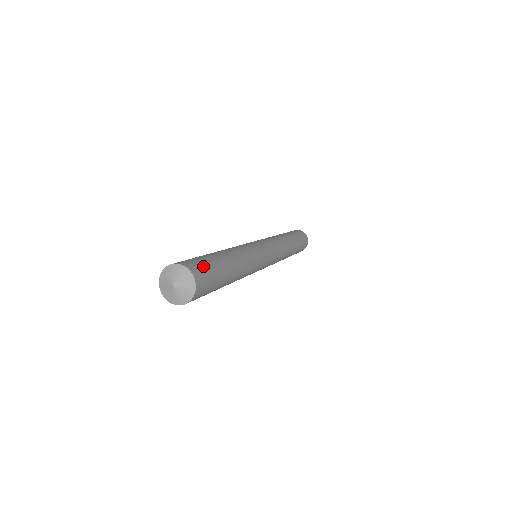
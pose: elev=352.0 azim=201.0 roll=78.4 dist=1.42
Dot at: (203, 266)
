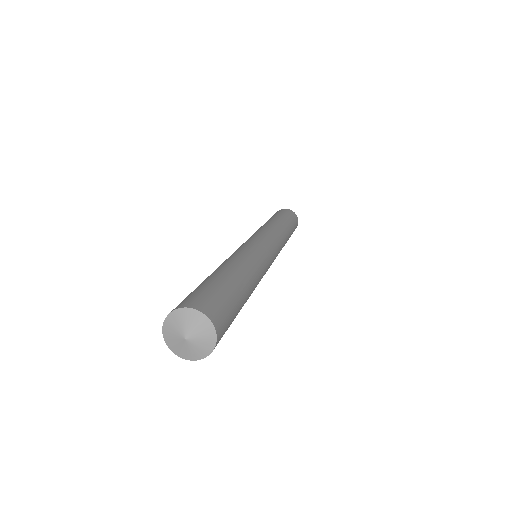
Dot at: (226, 314)
